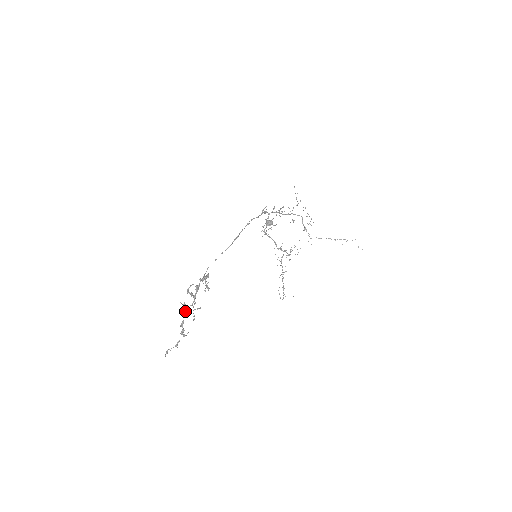
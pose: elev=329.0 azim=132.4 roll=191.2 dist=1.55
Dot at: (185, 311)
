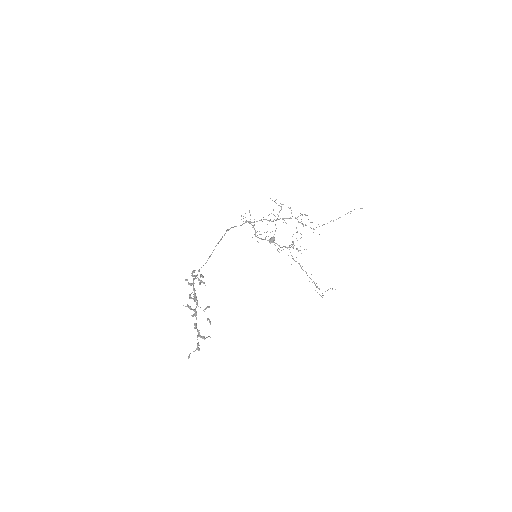
Dot at: (193, 314)
